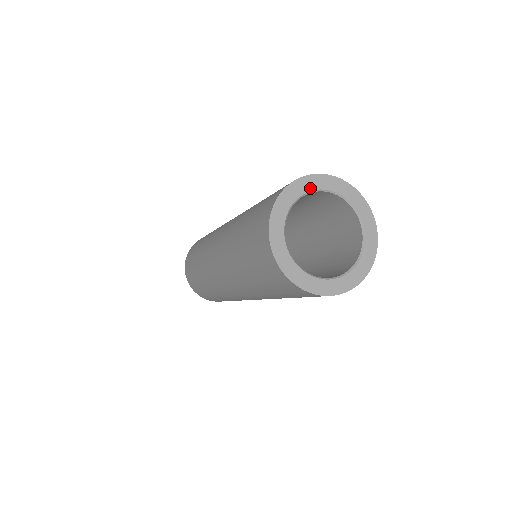
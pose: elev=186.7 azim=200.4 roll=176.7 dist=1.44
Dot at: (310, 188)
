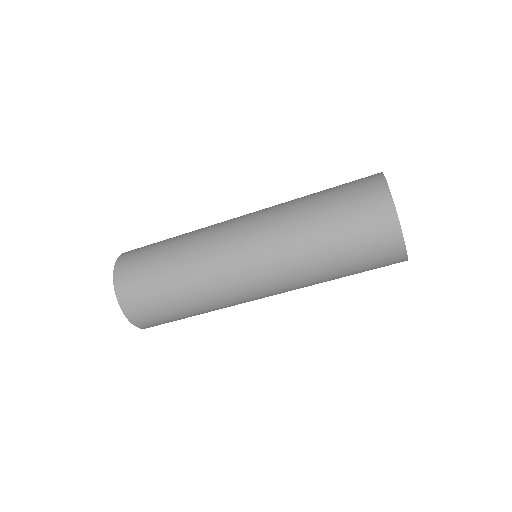
Dot at: occluded
